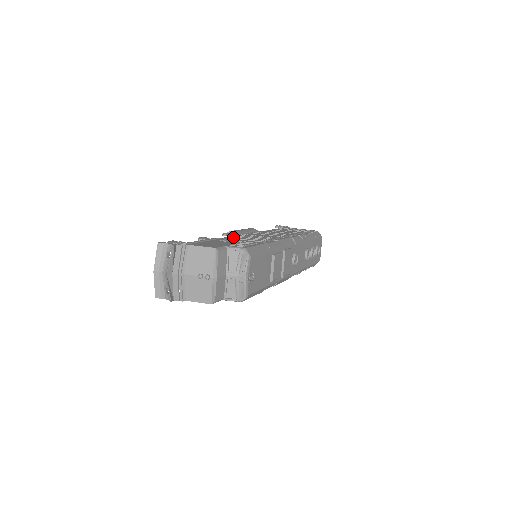
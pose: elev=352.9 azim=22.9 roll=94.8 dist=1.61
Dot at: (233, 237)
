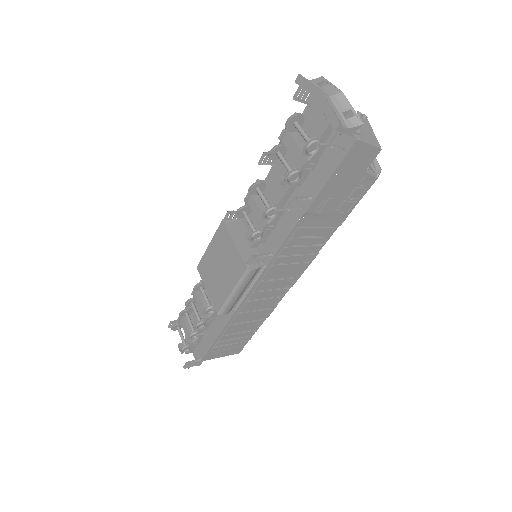
Dot at: occluded
